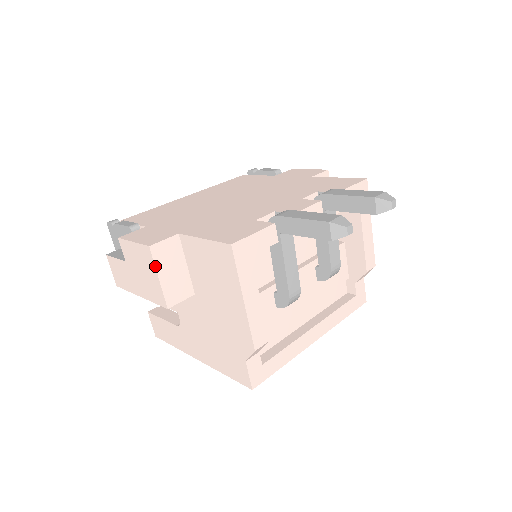
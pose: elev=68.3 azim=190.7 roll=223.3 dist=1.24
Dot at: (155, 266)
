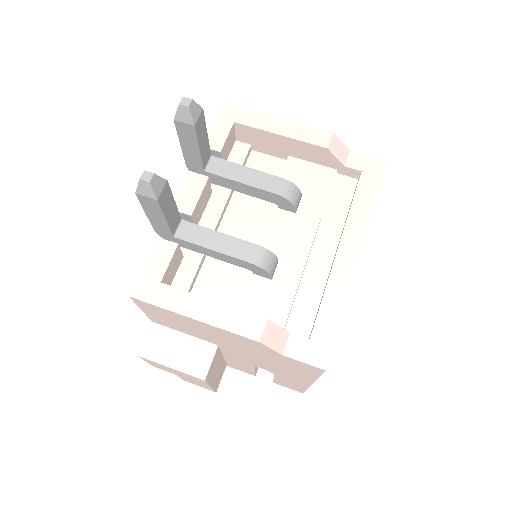
Dot at: (157, 363)
